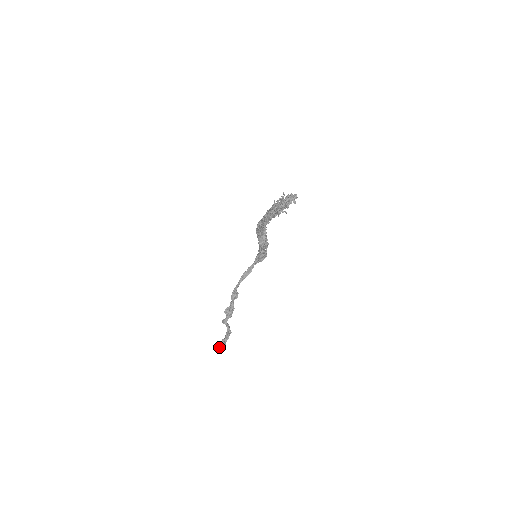
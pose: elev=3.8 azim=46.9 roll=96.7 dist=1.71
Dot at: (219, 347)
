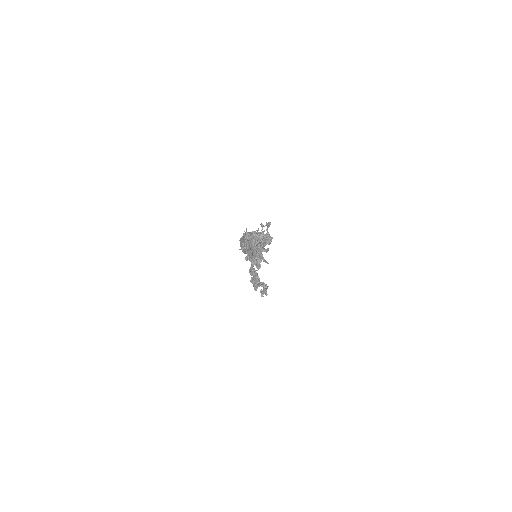
Dot at: (262, 296)
